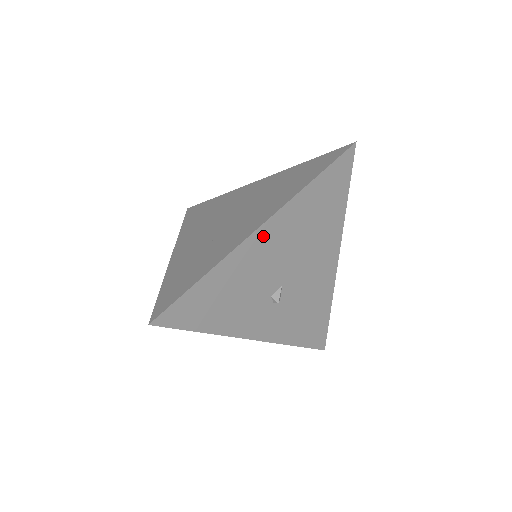
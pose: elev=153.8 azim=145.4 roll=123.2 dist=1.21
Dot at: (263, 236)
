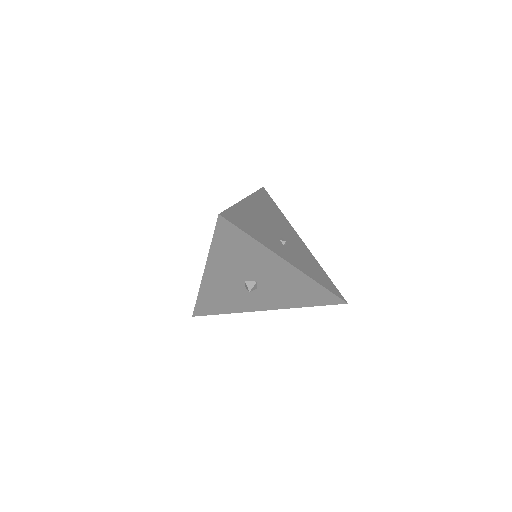
Dot at: (250, 204)
